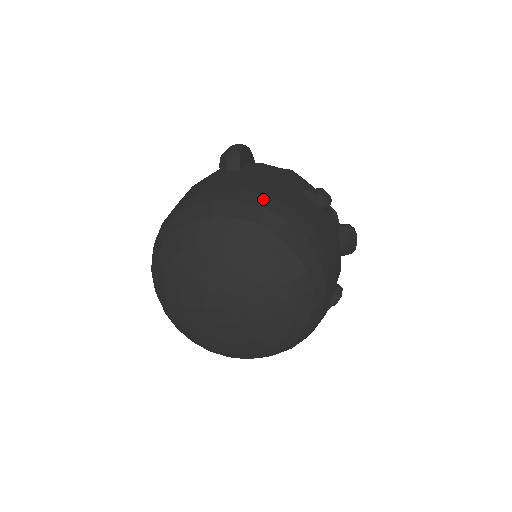
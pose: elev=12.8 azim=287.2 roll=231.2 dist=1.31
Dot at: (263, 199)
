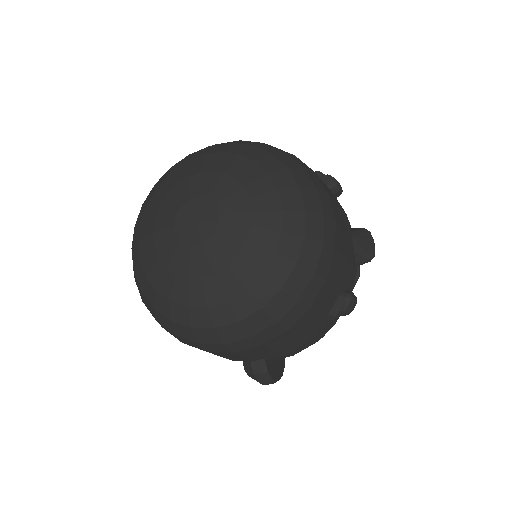
Dot at: occluded
